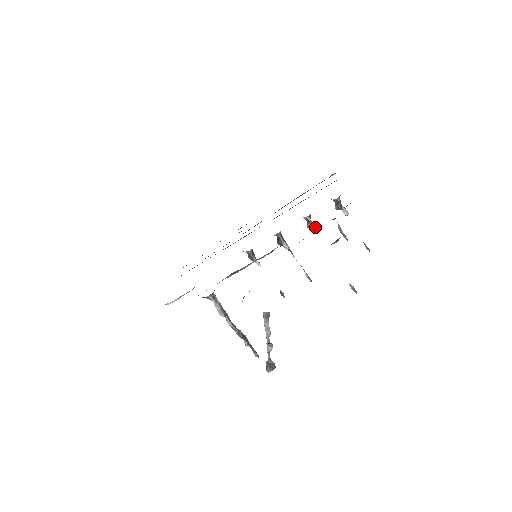
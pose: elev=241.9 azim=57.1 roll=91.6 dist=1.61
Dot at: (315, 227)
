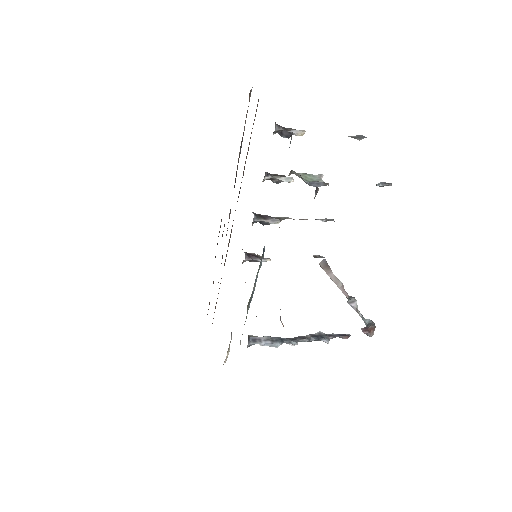
Dot at: (283, 178)
